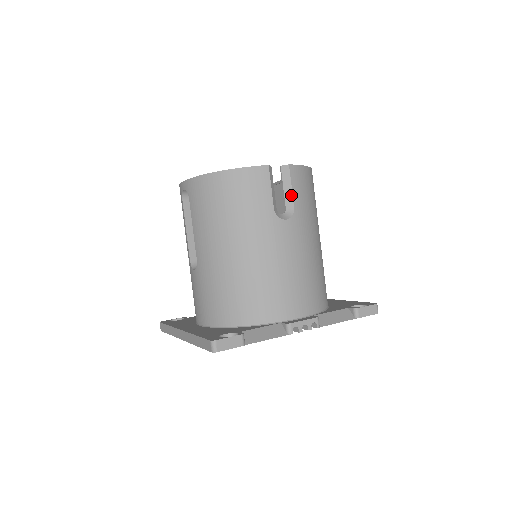
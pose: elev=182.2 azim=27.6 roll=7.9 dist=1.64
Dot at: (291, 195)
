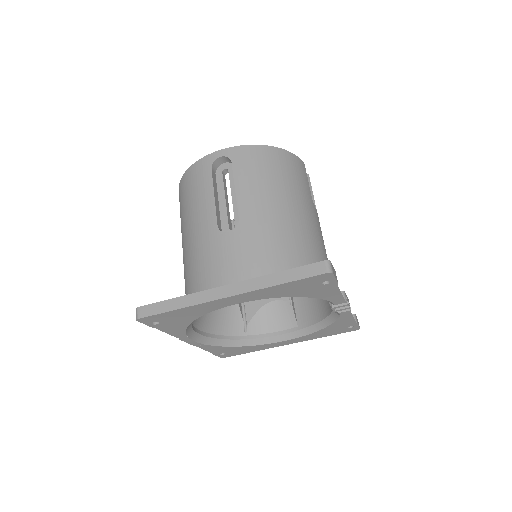
Dot at: (313, 197)
